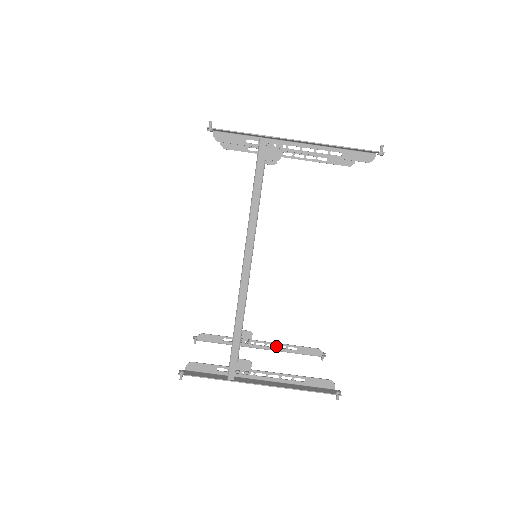
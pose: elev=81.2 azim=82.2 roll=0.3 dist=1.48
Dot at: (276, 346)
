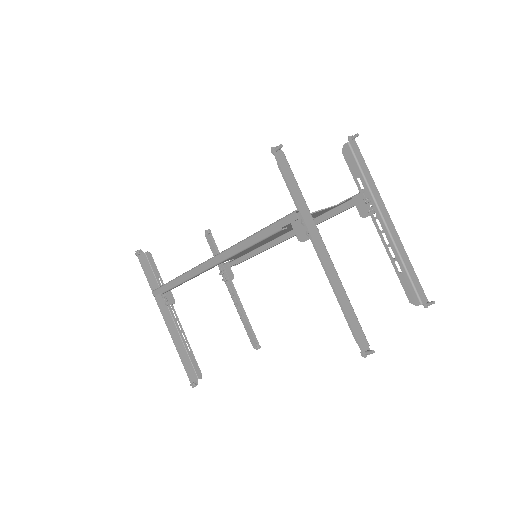
Dot at: (237, 304)
